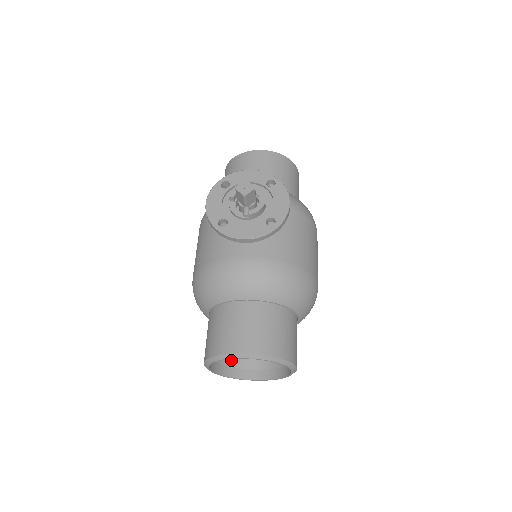
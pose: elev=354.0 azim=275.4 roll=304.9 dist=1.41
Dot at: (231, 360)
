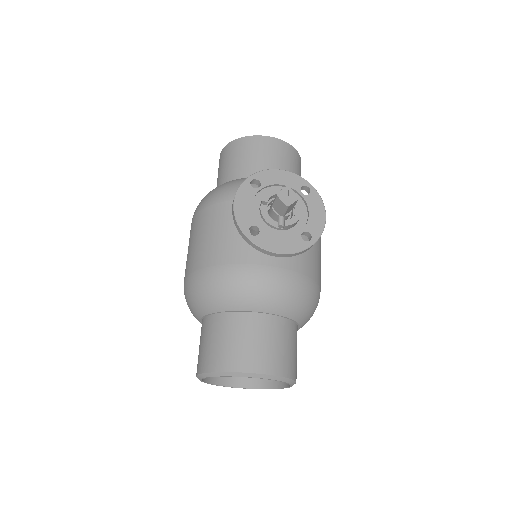
Dot at: occluded
